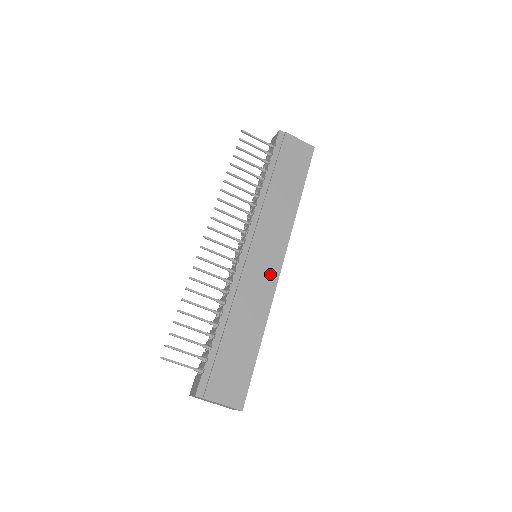
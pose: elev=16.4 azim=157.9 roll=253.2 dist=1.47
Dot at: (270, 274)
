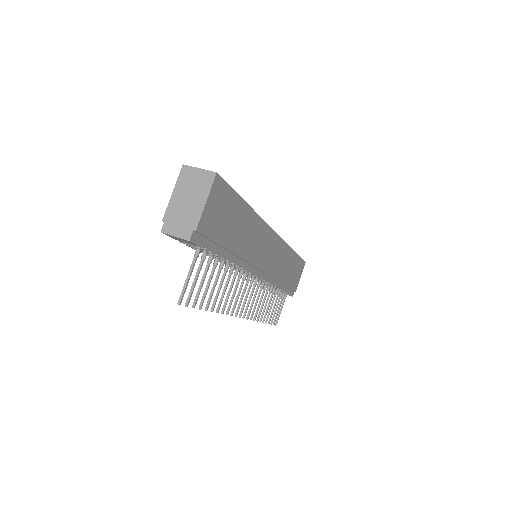
Dot at: (277, 247)
